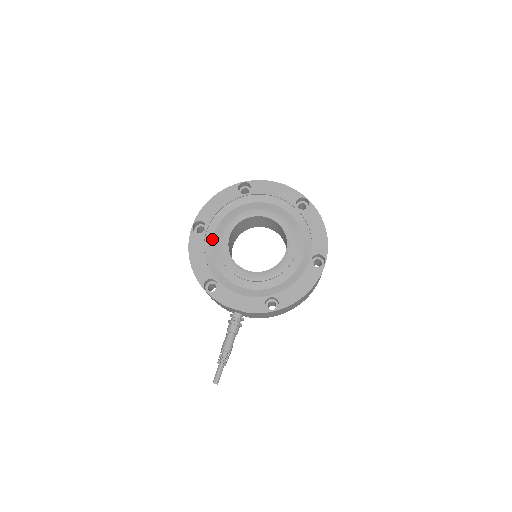
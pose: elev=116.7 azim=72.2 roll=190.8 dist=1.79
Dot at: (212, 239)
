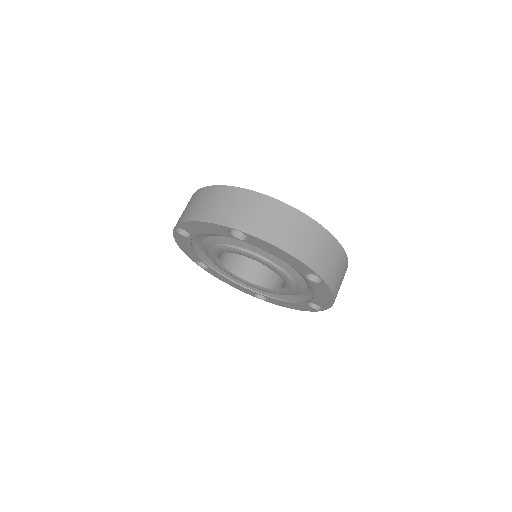
Dot at: (200, 242)
